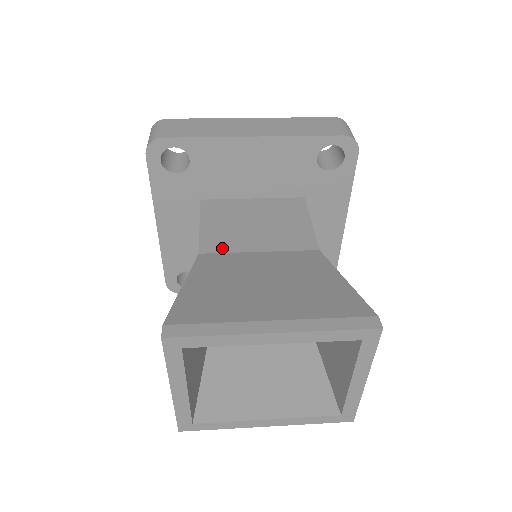
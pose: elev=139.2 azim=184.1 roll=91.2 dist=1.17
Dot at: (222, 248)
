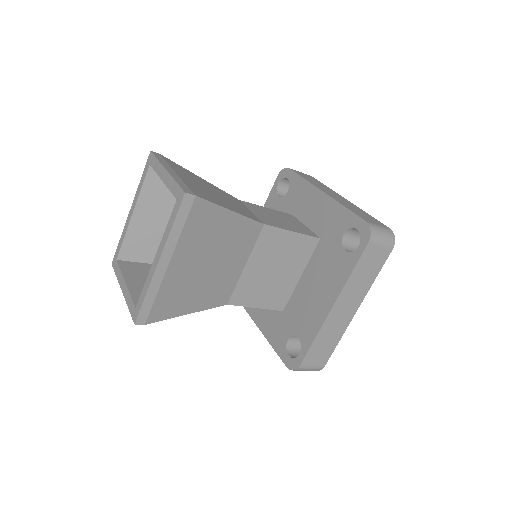
Dot at: occluded
